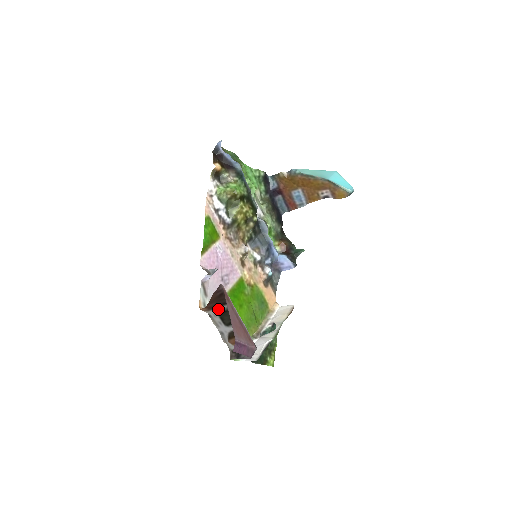
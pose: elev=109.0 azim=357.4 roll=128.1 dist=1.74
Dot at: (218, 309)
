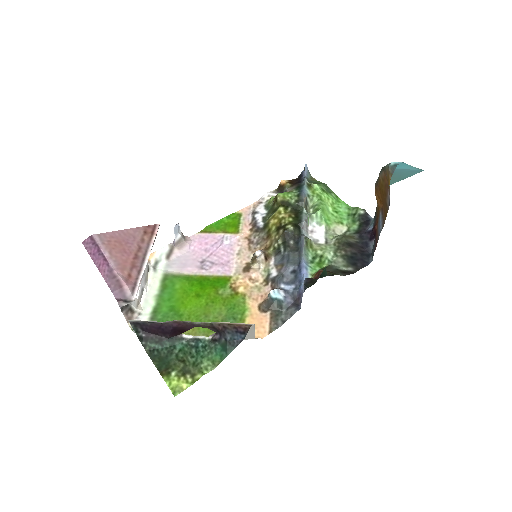
Dot at: occluded
